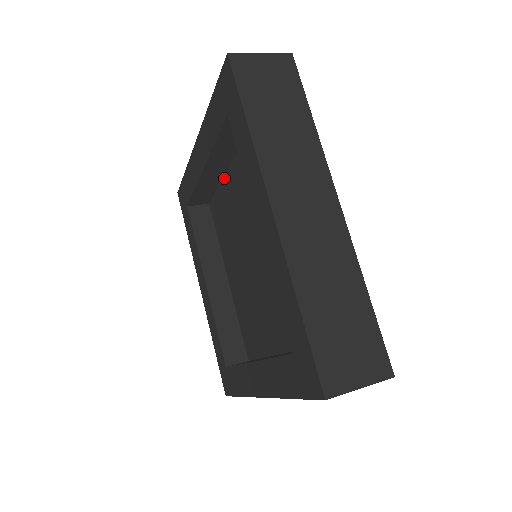
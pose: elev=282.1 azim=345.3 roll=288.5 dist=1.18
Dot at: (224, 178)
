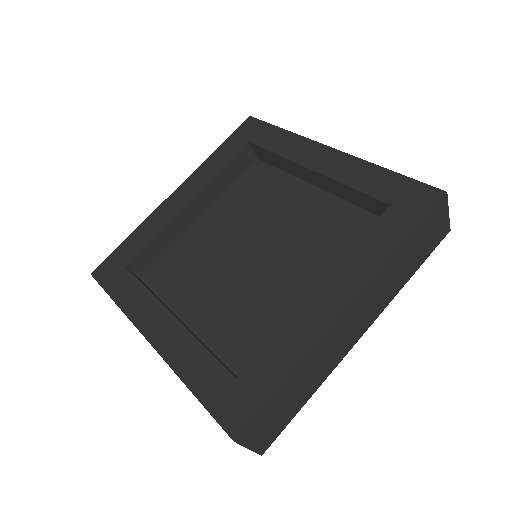
Dot at: (189, 231)
